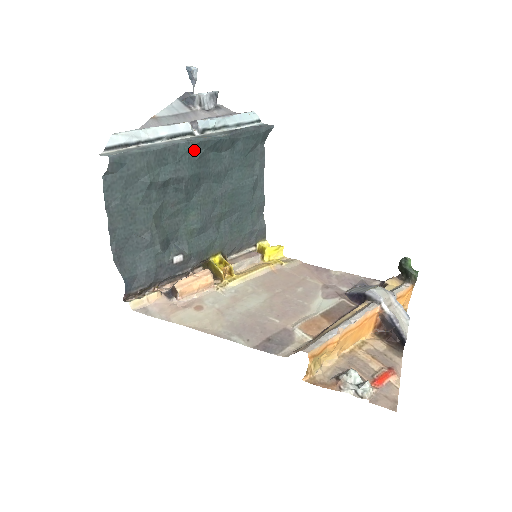
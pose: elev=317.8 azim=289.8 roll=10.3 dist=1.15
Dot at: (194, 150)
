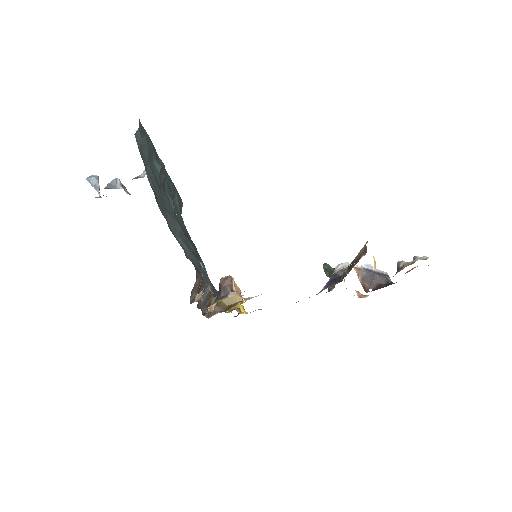
Dot at: occluded
